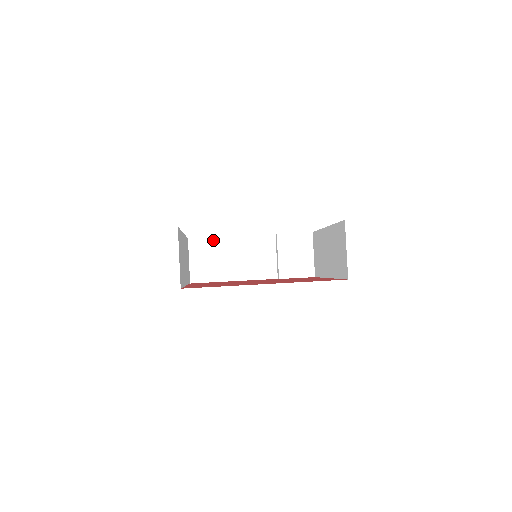
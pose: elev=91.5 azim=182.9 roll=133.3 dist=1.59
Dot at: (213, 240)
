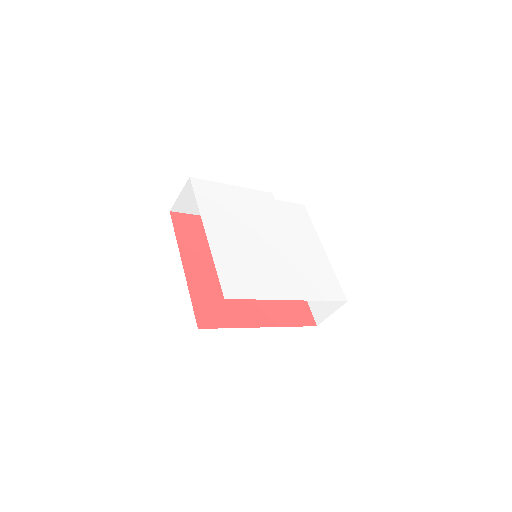
Dot at: (214, 184)
